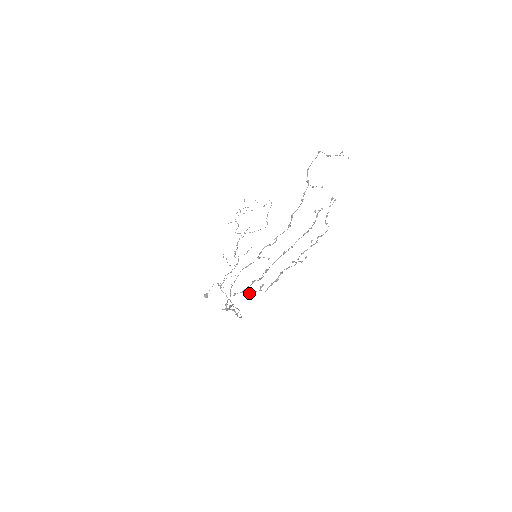
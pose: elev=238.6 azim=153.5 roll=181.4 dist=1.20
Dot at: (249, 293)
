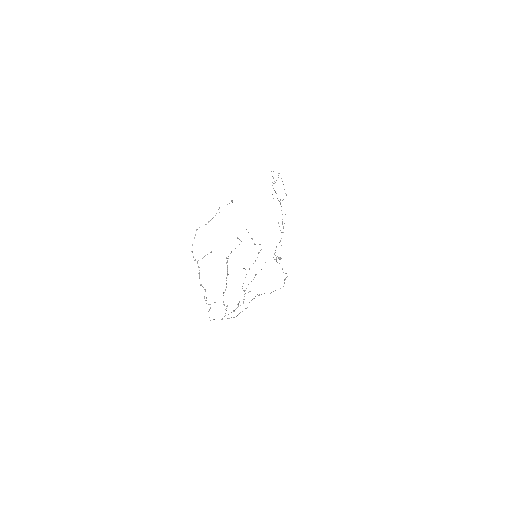
Dot at: (233, 311)
